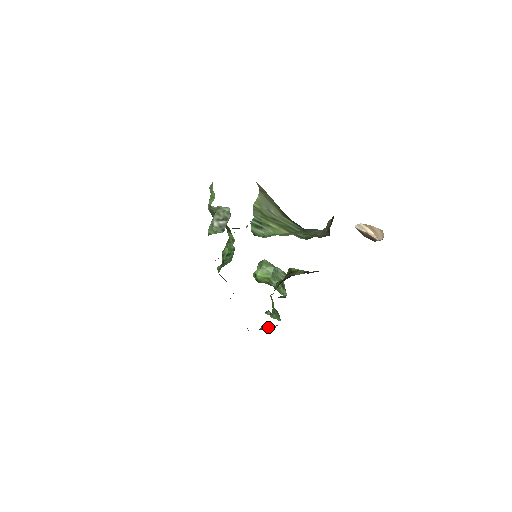
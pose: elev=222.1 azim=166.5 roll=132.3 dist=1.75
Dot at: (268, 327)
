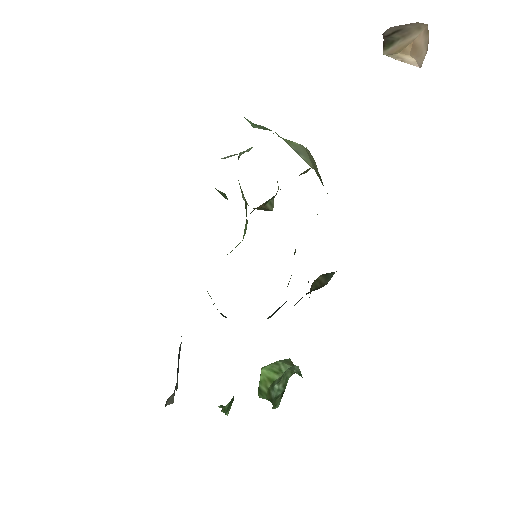
Dot at: occluded
